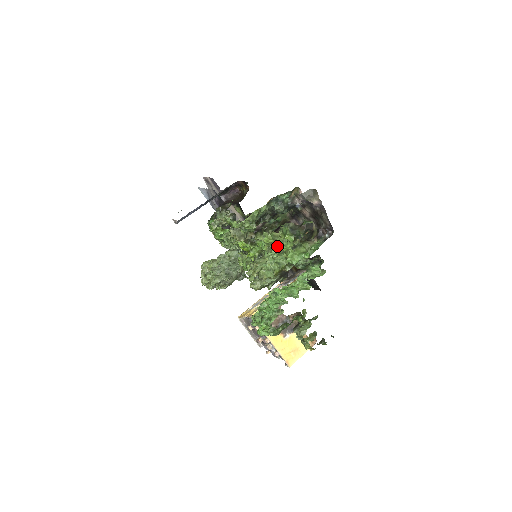
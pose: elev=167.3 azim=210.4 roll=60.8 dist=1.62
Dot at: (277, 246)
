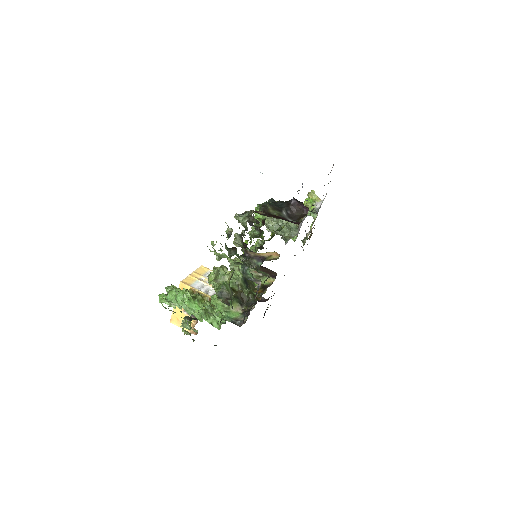
Dot at: (239, 278)
